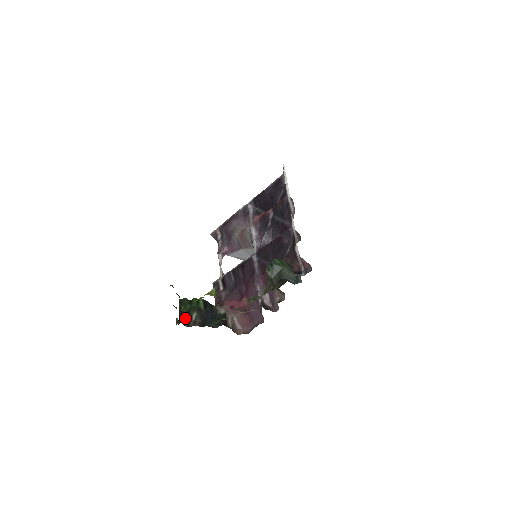
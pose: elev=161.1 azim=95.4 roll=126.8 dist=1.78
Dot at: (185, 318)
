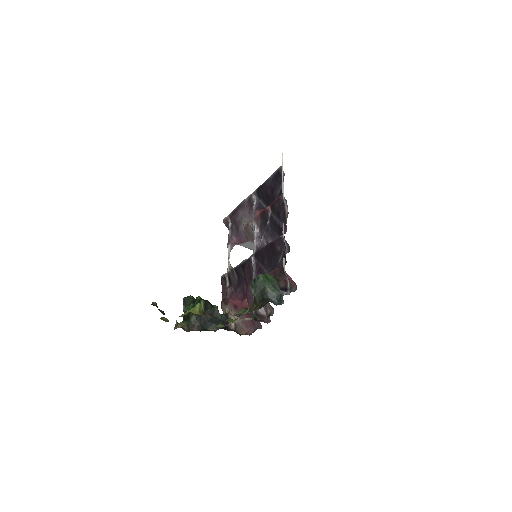
Dot at: (180, 325)
